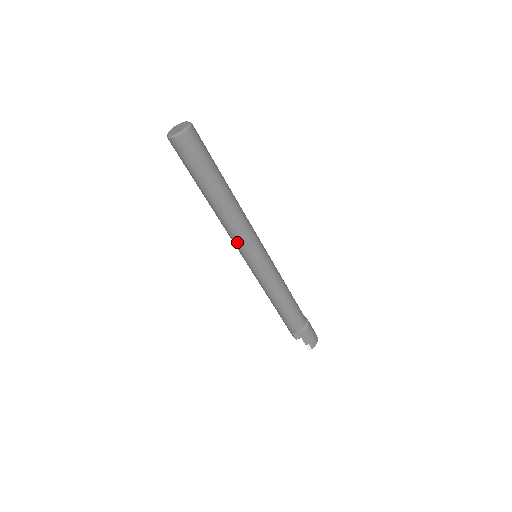
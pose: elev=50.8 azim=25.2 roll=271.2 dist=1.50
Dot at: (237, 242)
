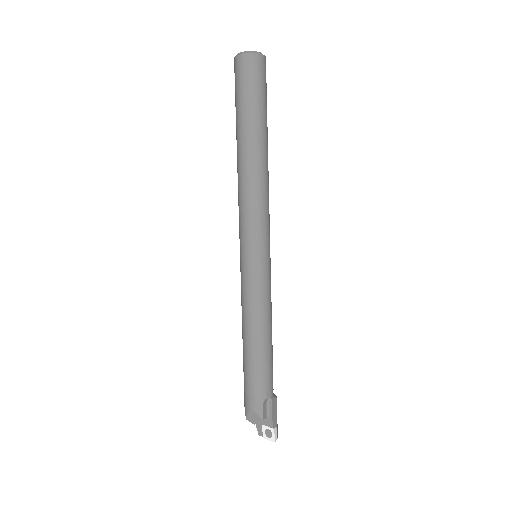
Dot at: (261, 216)
